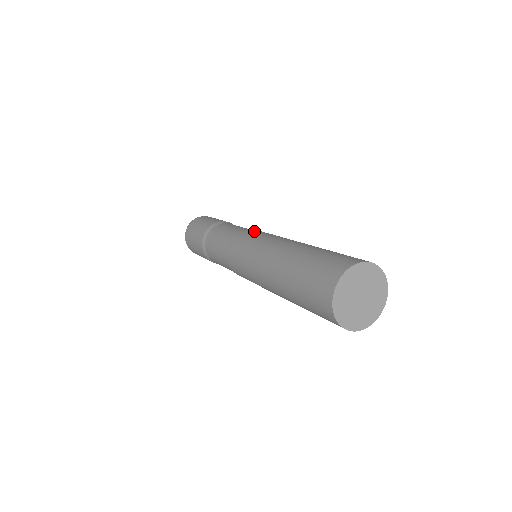
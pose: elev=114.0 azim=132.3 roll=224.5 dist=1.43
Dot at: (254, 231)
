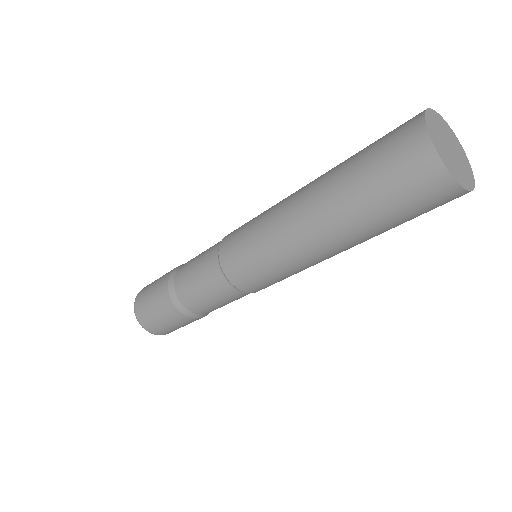
Dot at: (238, 228)
